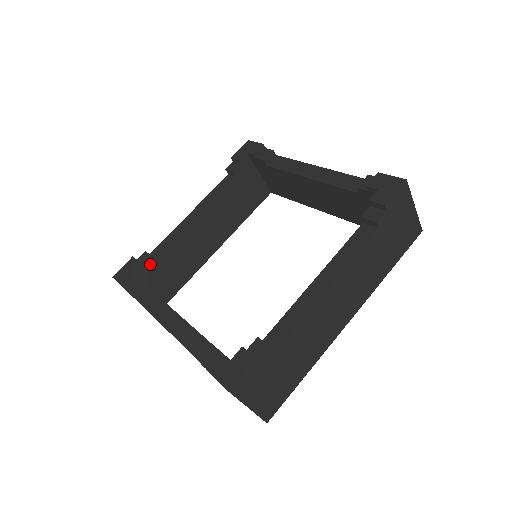
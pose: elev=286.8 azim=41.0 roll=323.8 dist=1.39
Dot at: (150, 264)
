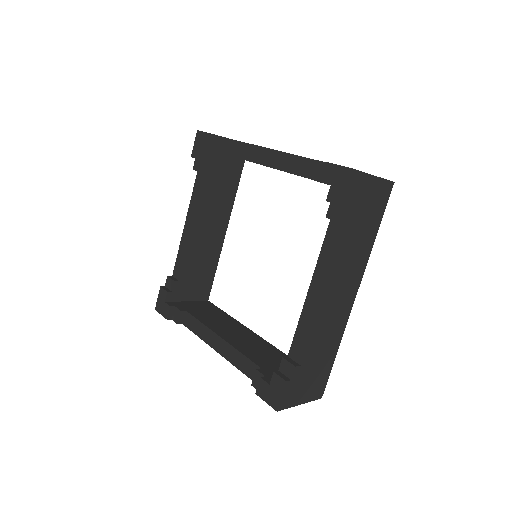
Dot at: (177, 287)
